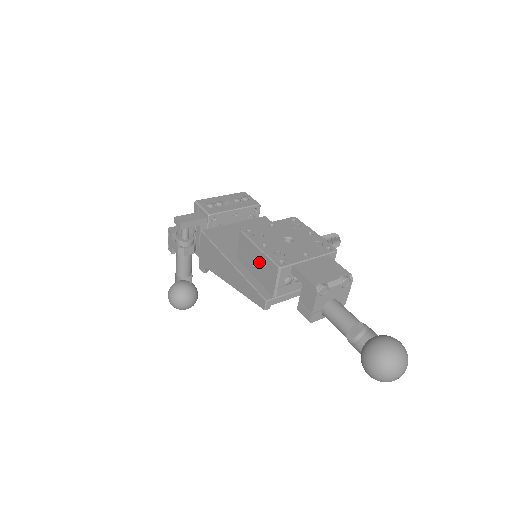
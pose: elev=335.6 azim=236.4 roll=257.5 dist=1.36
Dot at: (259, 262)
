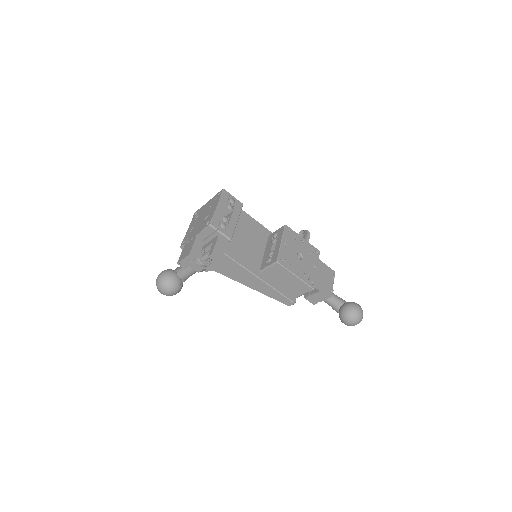
Dot at: (292, 282)
